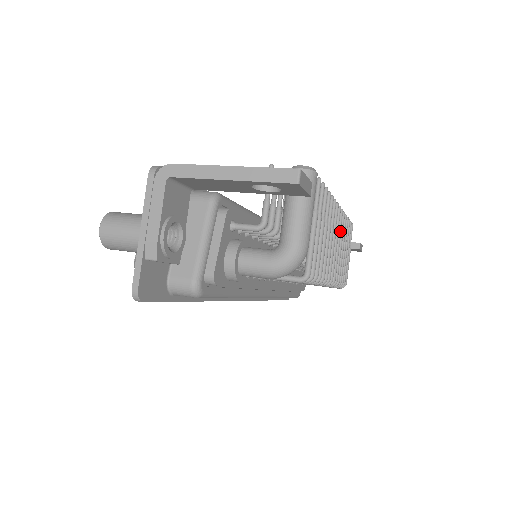
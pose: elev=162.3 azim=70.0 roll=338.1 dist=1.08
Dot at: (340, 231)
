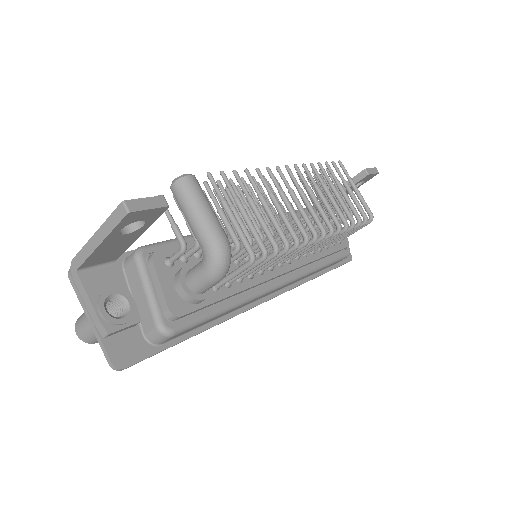
Dot at: (306, 184)
